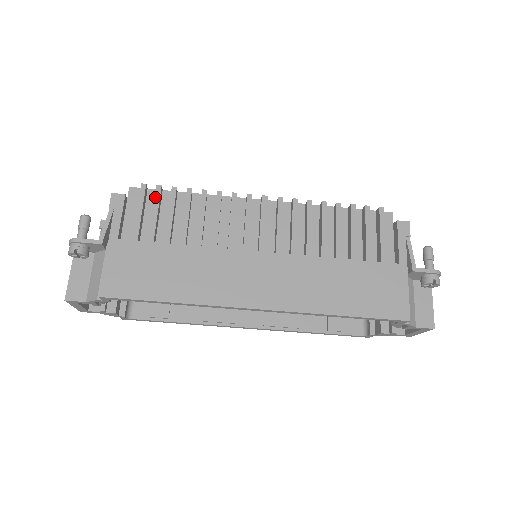
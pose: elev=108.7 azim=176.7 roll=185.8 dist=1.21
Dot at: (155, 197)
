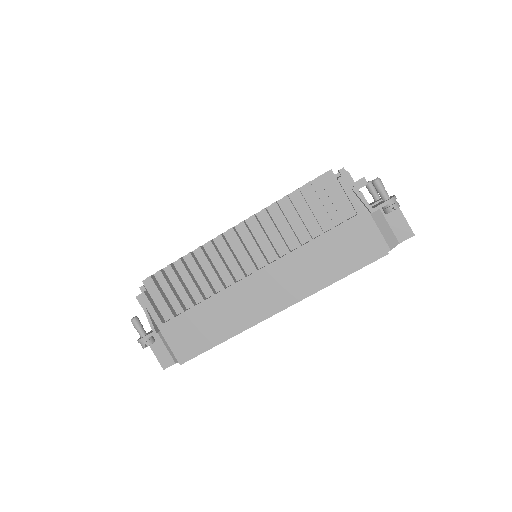
Dot at: (162, 281)
